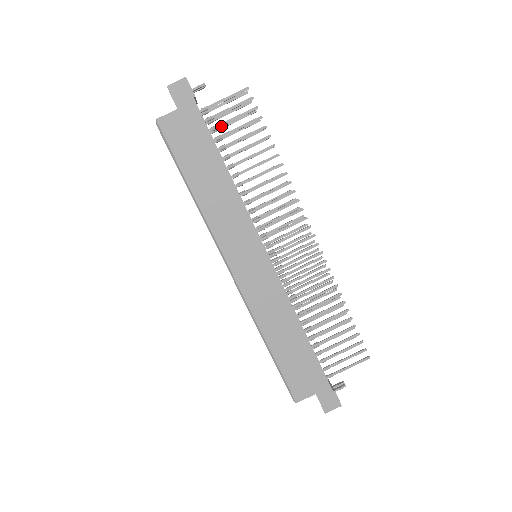
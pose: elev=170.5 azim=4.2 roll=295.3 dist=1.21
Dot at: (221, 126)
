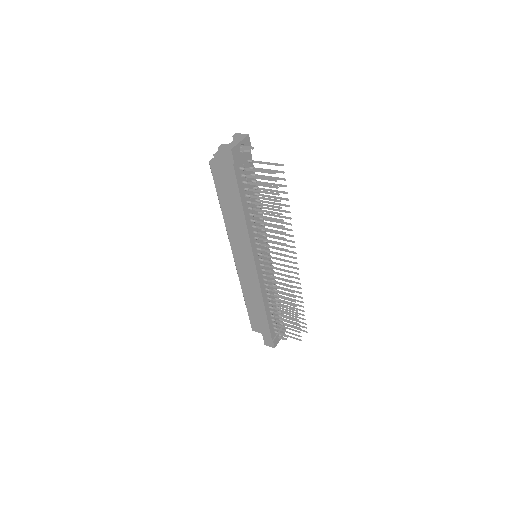
Dot at: (251, 184)
